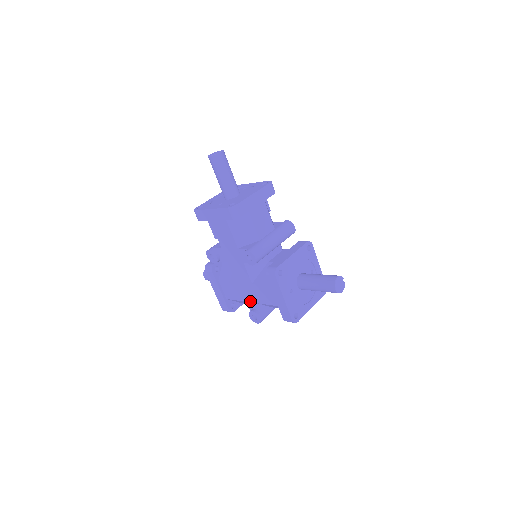
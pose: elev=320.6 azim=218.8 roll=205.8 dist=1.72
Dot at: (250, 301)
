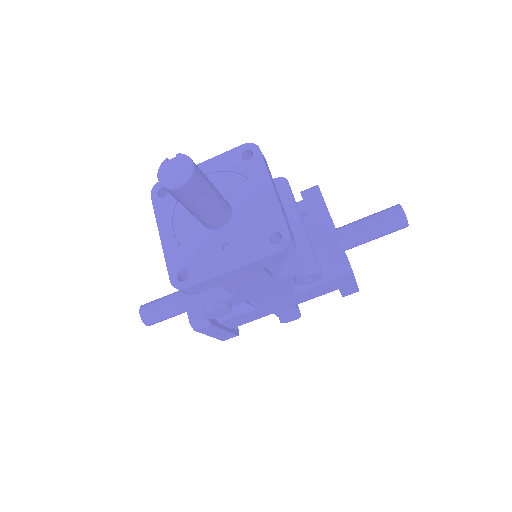
Dot at: (281, 310)
